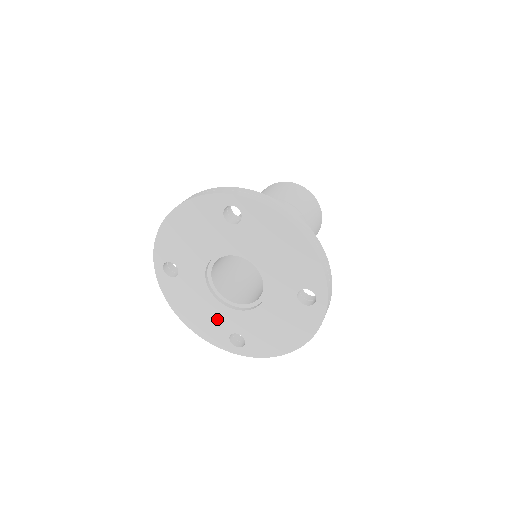
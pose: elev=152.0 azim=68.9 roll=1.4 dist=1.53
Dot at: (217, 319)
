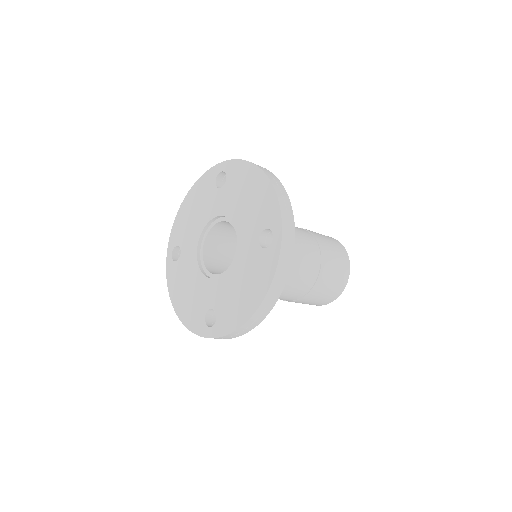
Dot at: (199, 296)
